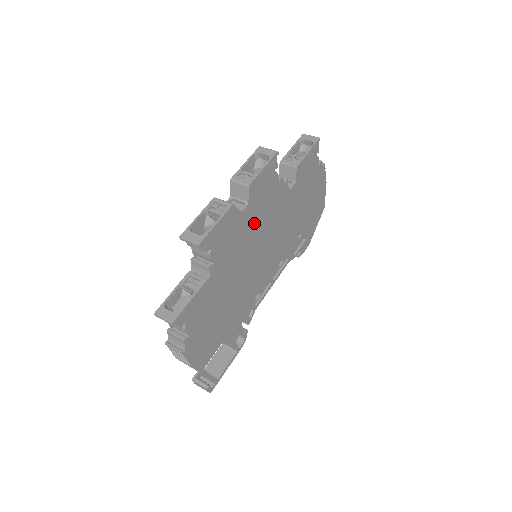
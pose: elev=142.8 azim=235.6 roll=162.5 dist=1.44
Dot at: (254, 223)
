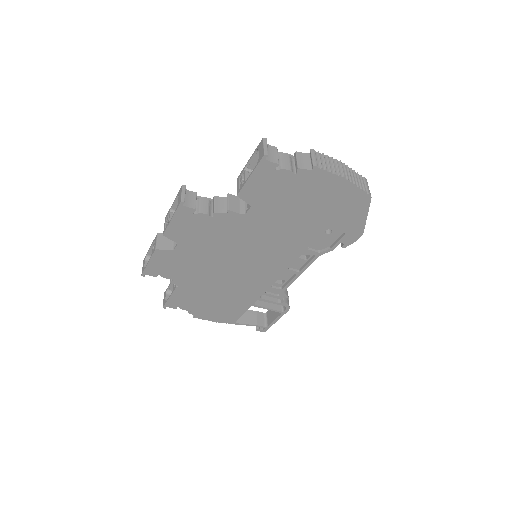
Dot at: (204, 250)
